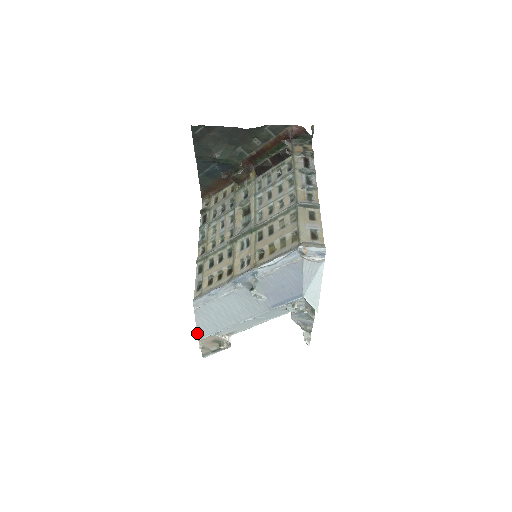
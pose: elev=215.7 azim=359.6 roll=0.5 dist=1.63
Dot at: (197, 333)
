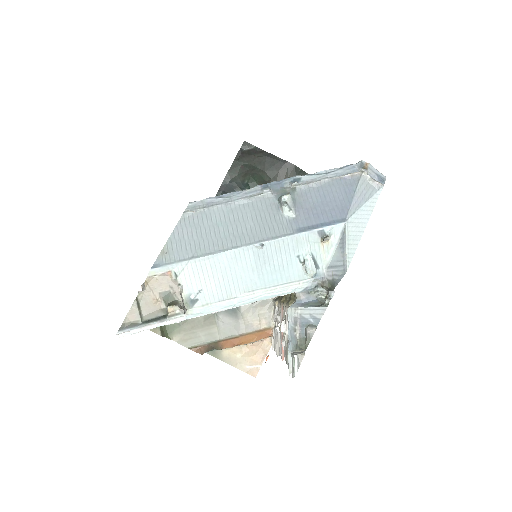
Dot at: (158, 256)
